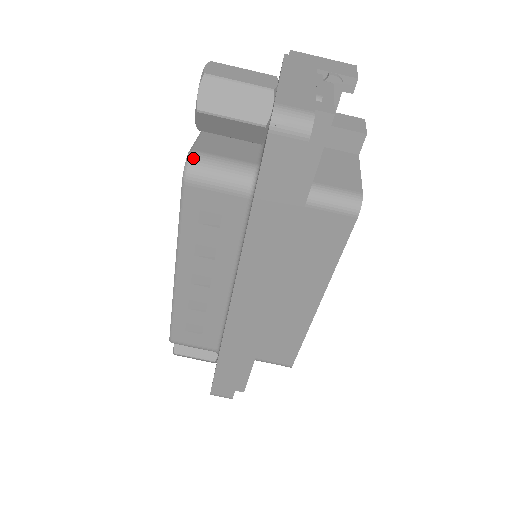
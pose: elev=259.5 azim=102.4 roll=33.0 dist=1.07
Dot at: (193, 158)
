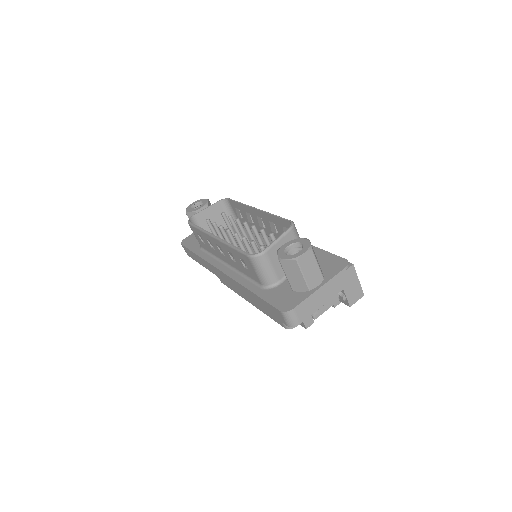
Dot at: (261, 257)
